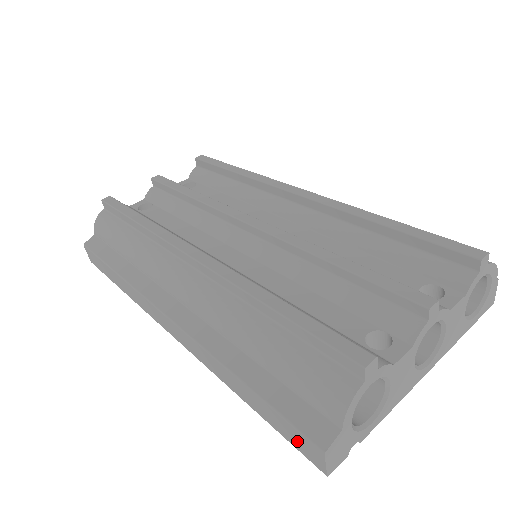
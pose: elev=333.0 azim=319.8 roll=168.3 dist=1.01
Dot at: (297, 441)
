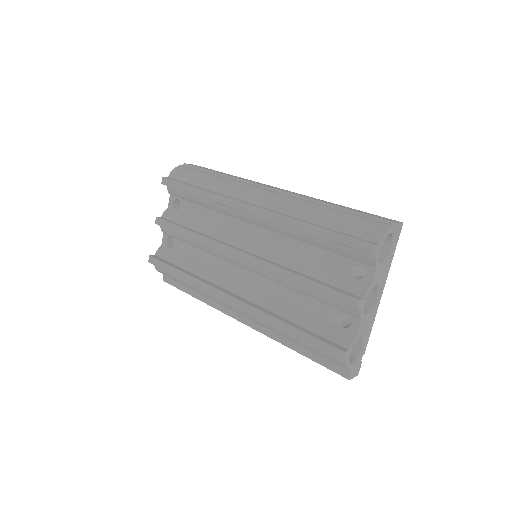
Dot at: occluded
